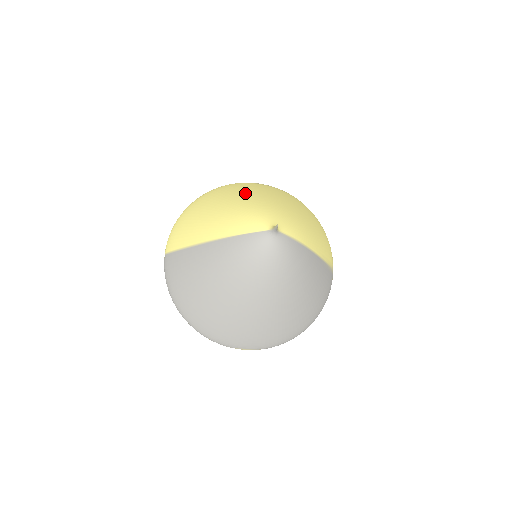
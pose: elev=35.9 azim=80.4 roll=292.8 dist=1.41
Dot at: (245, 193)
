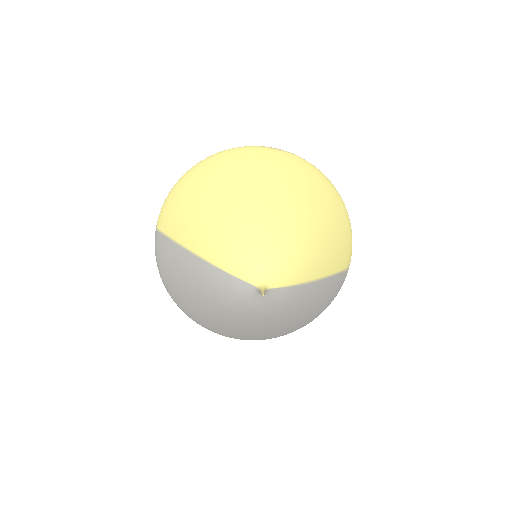
Dot at: (250, 189)
